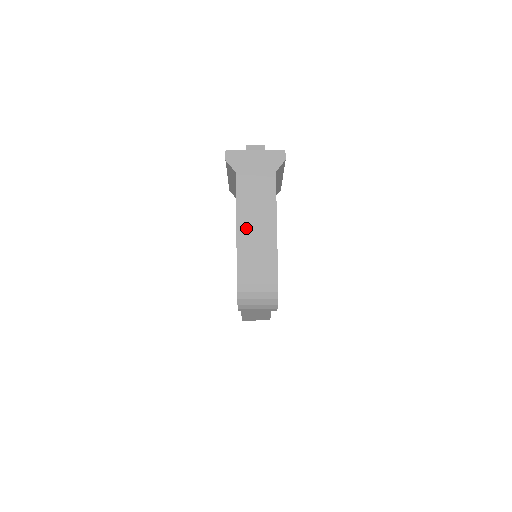
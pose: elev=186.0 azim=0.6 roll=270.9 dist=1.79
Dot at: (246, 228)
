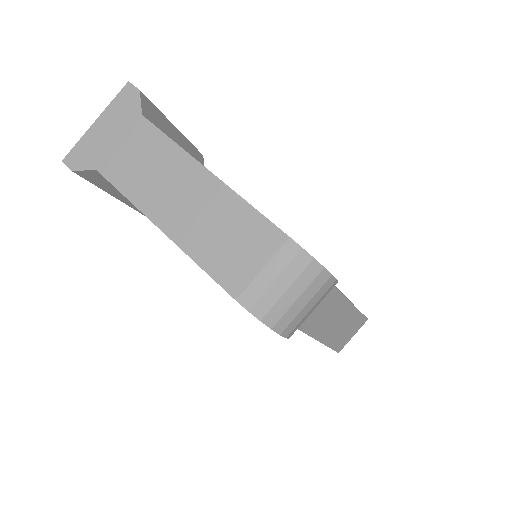
Dot at: (173, 217)
